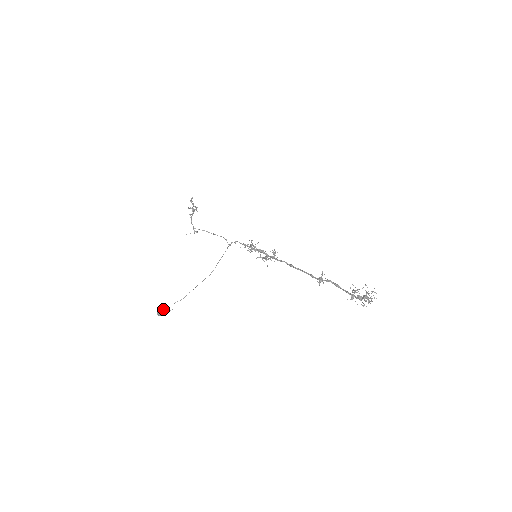
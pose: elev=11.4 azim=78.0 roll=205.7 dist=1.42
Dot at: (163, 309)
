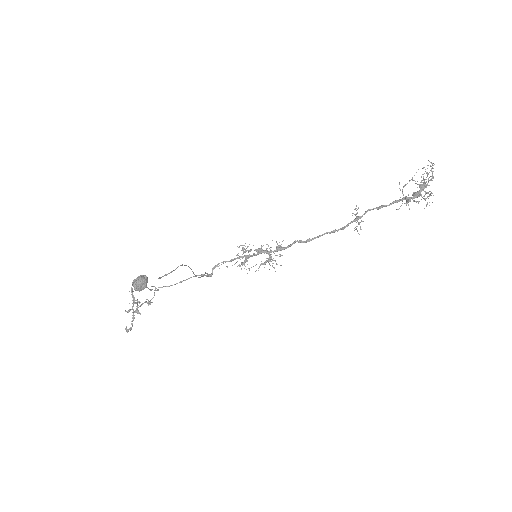
Dot at: (144, 276)
